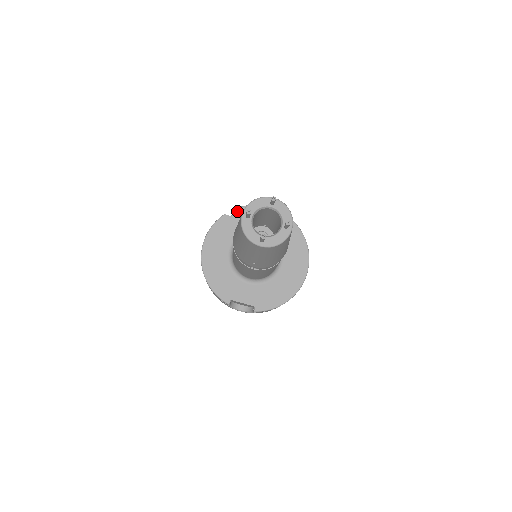
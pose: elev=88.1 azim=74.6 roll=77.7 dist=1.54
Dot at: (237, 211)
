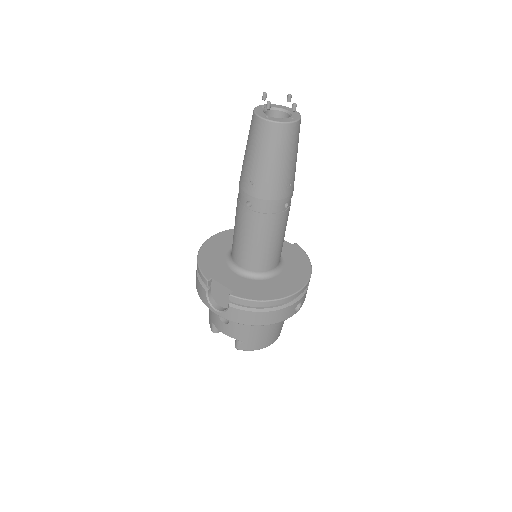
Dot at: occluded
